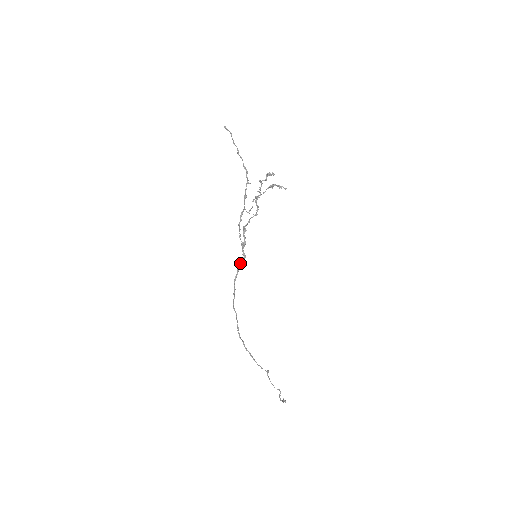
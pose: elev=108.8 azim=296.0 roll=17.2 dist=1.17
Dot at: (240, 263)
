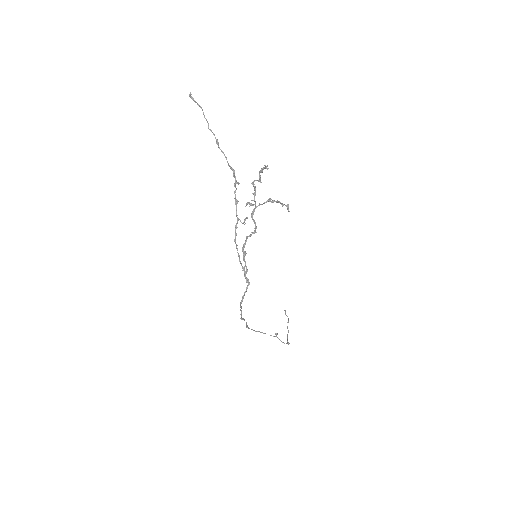
Dot at: (245, 292)
